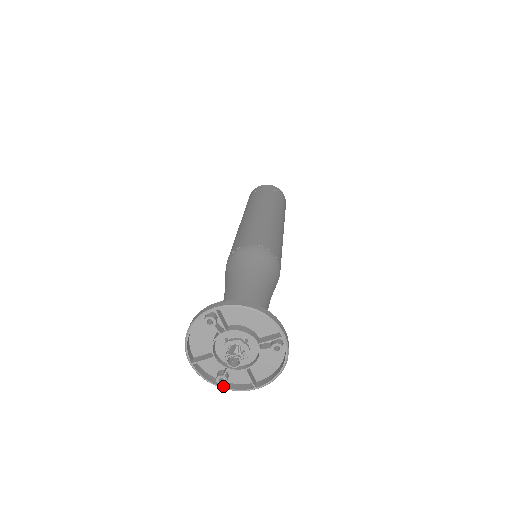
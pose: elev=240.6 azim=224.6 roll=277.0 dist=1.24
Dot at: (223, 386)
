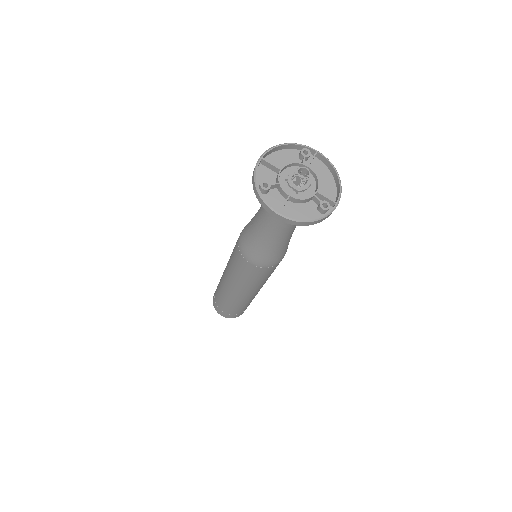
Dot at: (260, 190)
